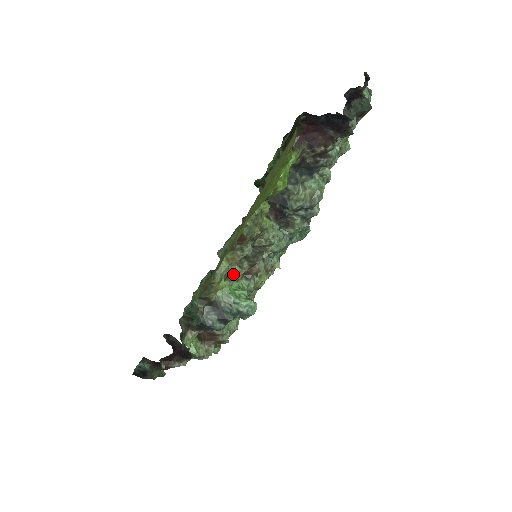
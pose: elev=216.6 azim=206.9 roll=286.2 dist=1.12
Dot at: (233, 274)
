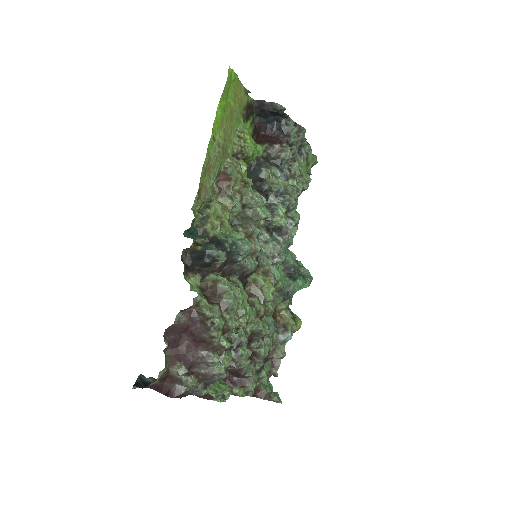
Dot at: (228, 225)
